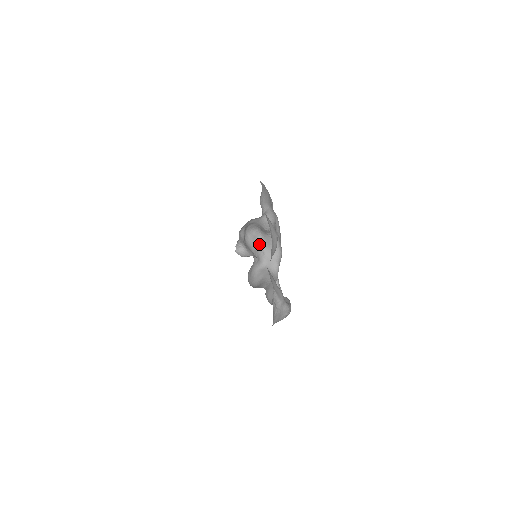
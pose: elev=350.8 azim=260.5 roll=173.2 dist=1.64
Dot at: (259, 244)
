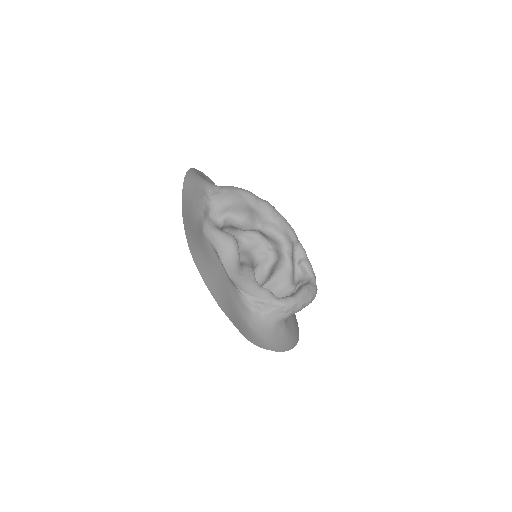
Dot at: (263, 240)
